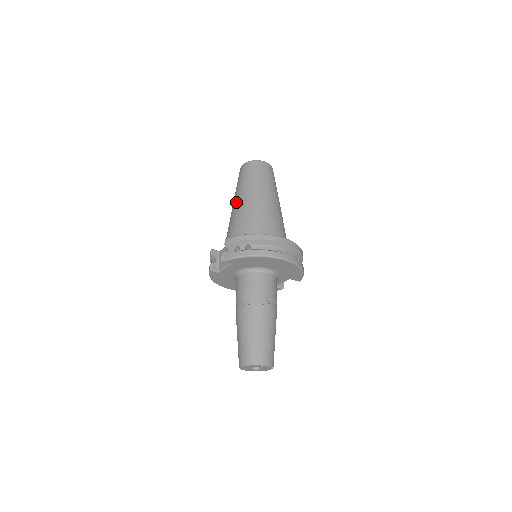
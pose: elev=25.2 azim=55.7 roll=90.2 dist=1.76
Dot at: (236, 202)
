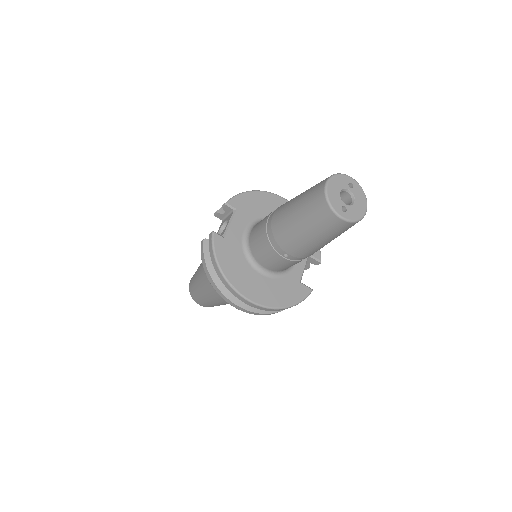
Dot at: occluded
